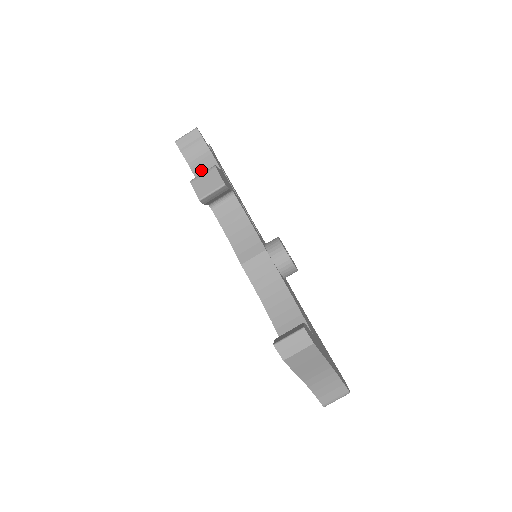
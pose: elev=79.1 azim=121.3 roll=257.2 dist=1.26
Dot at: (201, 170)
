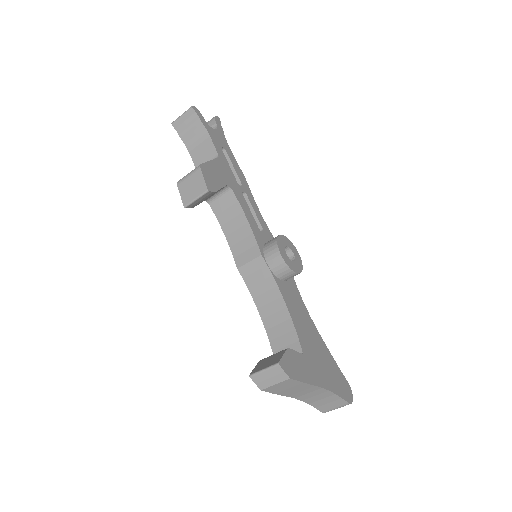
Dot at: (200, 156)
